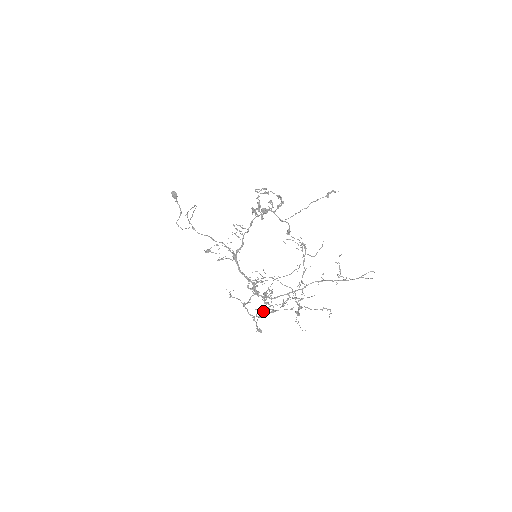
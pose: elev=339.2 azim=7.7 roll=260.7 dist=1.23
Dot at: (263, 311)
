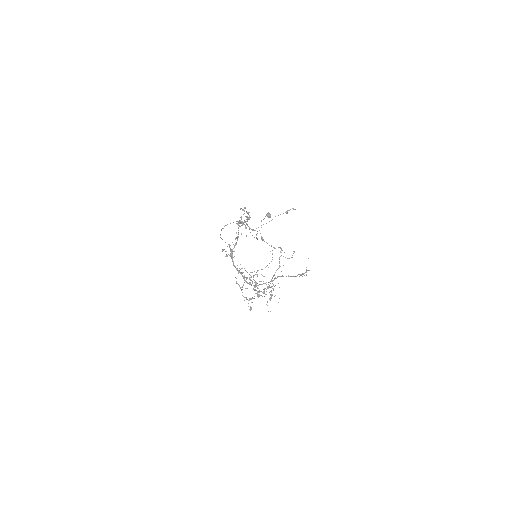
Dot at: occluded
